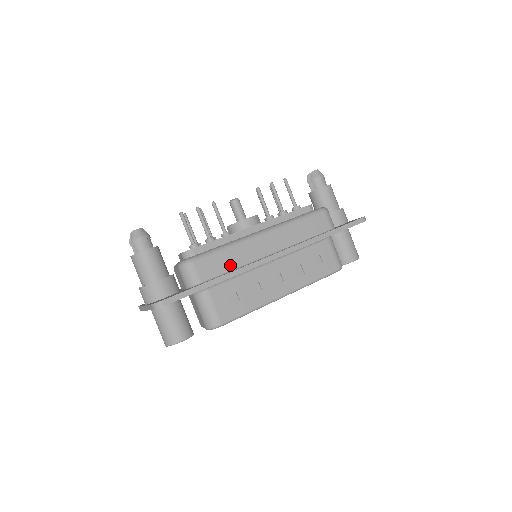
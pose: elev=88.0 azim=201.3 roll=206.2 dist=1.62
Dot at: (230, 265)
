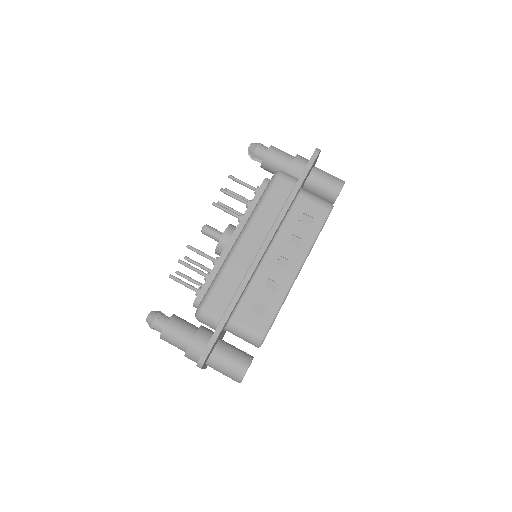
Dot at: (233, 286)
